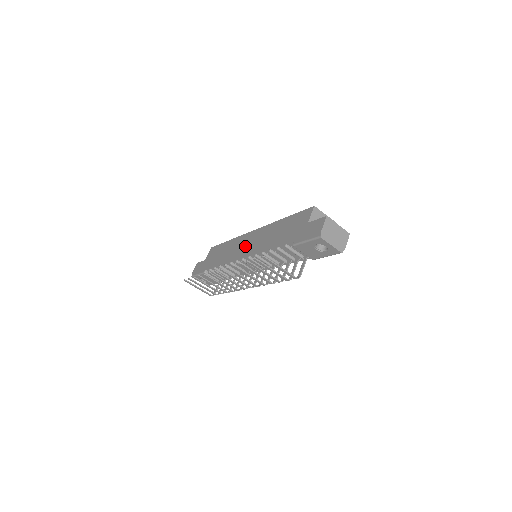
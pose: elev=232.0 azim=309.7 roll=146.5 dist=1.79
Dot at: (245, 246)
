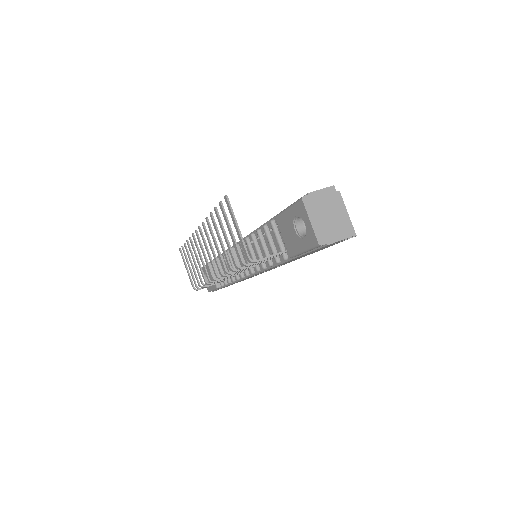
Dot at: occluded
